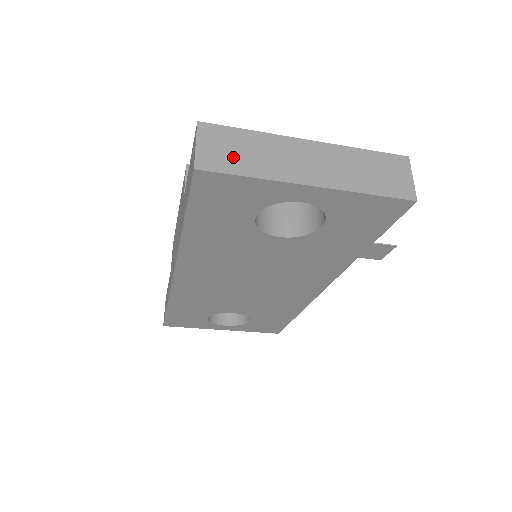
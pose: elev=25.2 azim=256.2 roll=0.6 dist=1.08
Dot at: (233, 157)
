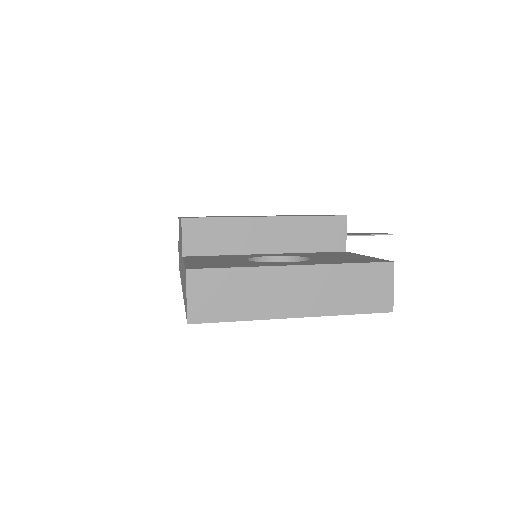
Dot at: (222, 303)
